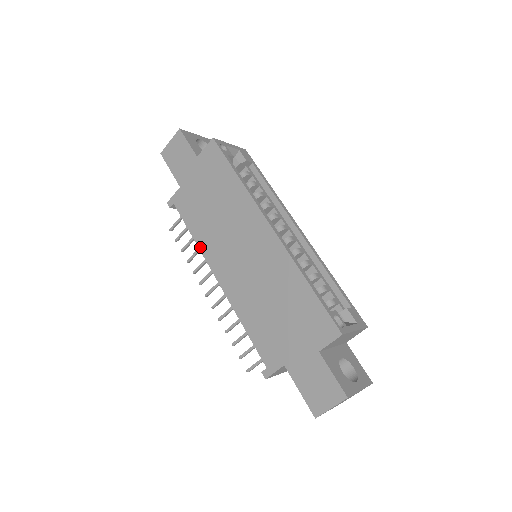
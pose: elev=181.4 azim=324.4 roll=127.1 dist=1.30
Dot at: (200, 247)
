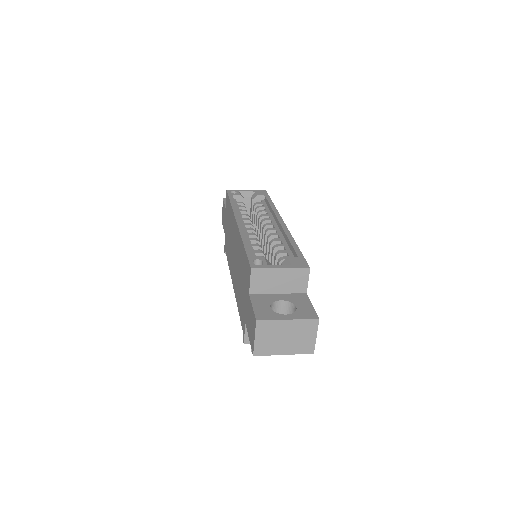
Dot at: (229, 268)
